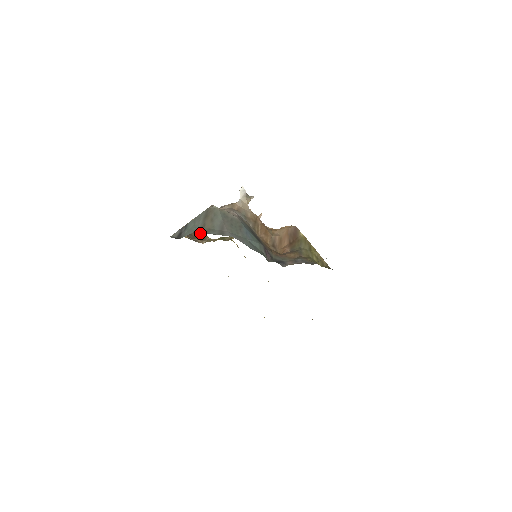
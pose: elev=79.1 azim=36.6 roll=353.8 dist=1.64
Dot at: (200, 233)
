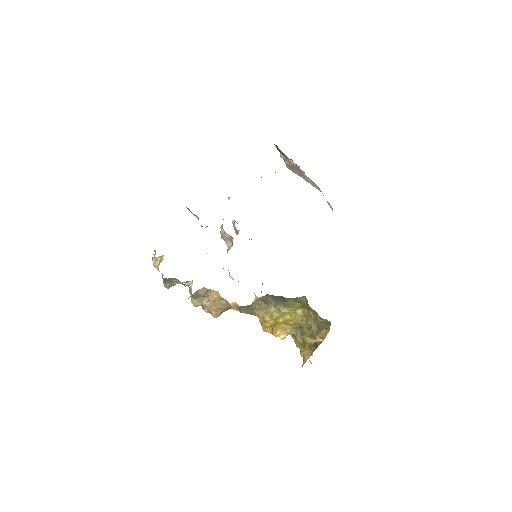
Dot at: occluded
